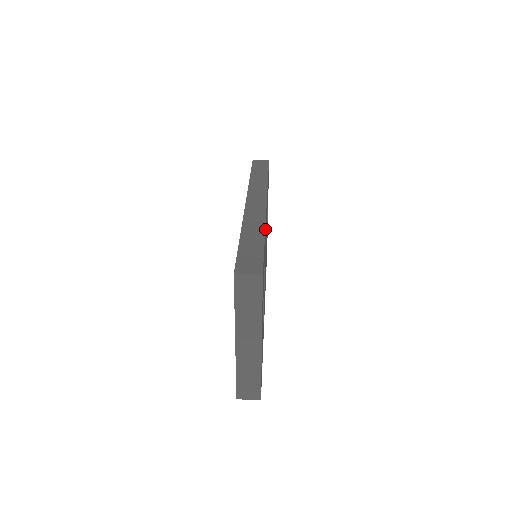
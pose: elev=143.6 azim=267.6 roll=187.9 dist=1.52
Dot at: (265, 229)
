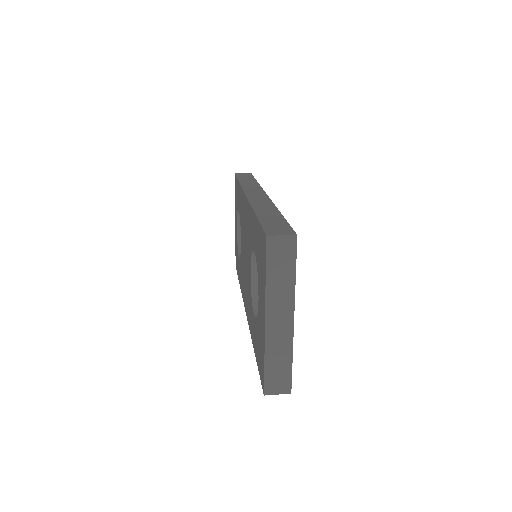
Dot at: occluded
